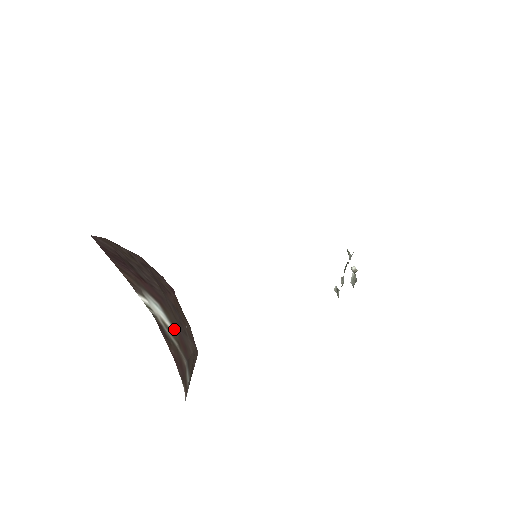
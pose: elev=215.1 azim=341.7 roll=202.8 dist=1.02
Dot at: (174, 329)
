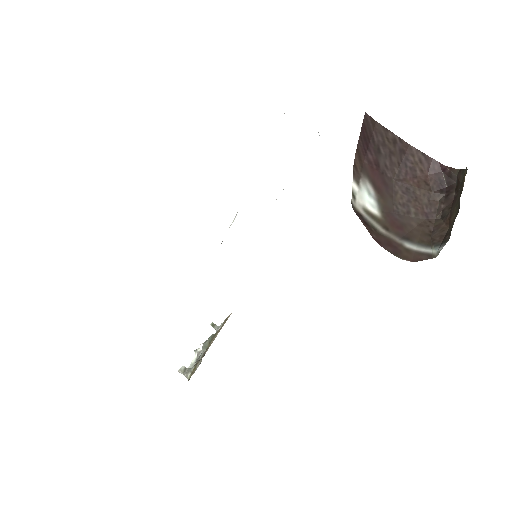
Dot at: (383, 215)
